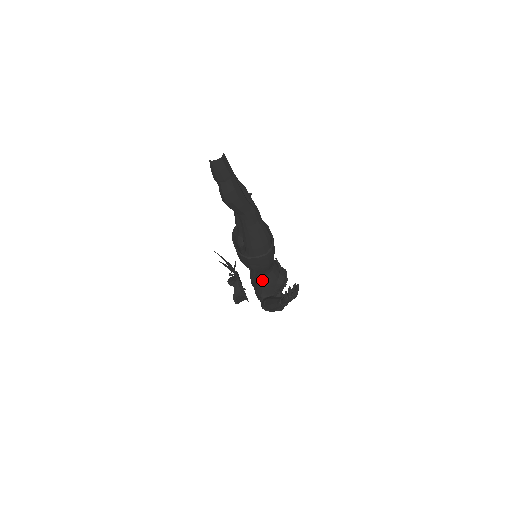
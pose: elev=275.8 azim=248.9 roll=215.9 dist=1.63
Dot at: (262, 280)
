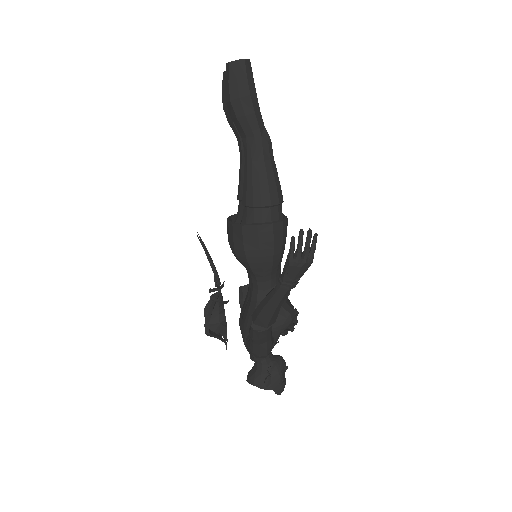
Dot at: (257, 299)
